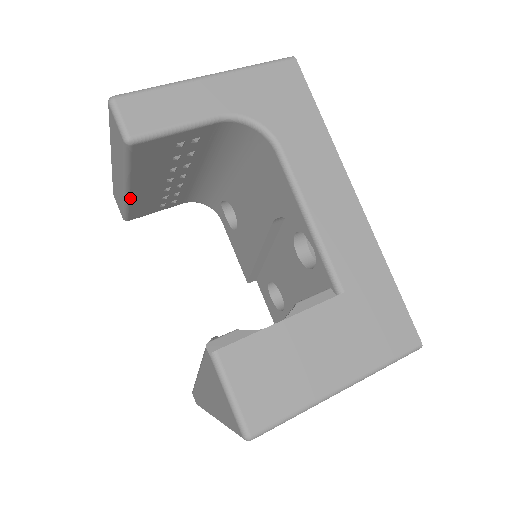
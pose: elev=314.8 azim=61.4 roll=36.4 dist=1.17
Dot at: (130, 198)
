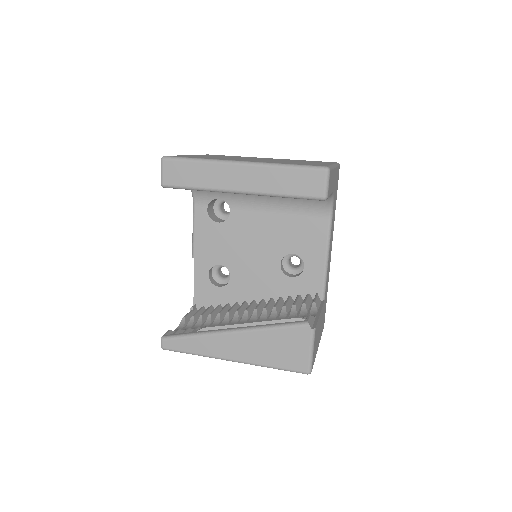
Dot at: (225, 192)
